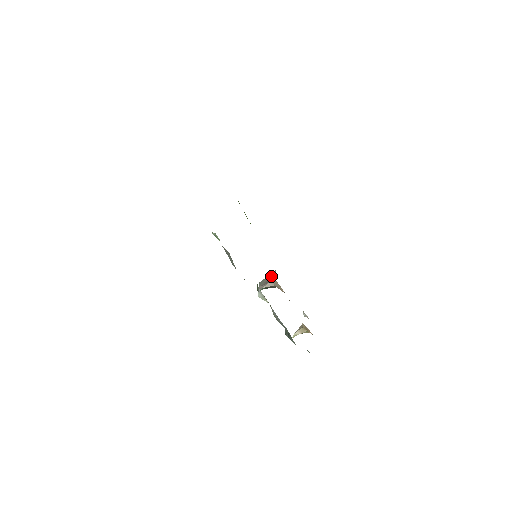
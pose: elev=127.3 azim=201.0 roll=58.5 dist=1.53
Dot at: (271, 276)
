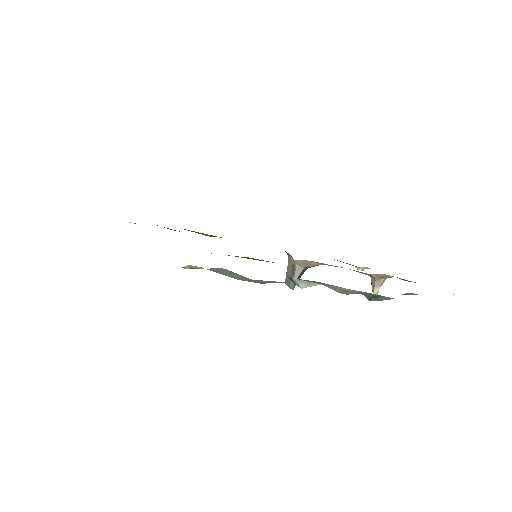
Dot at: (290, 265)
